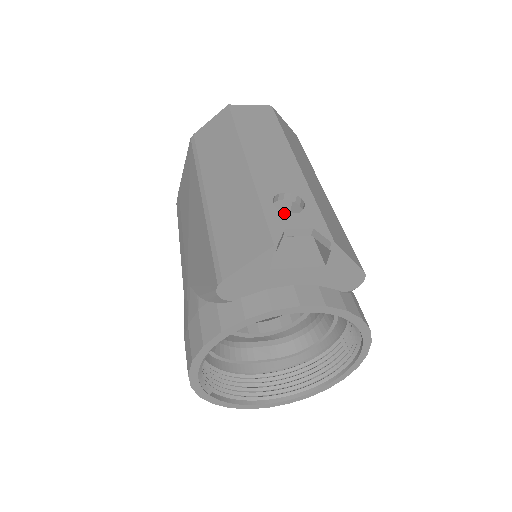
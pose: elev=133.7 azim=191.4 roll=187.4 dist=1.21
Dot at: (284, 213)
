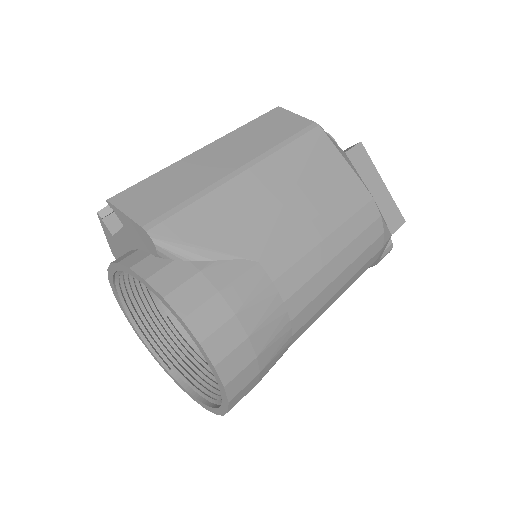
Dot at: occluded
